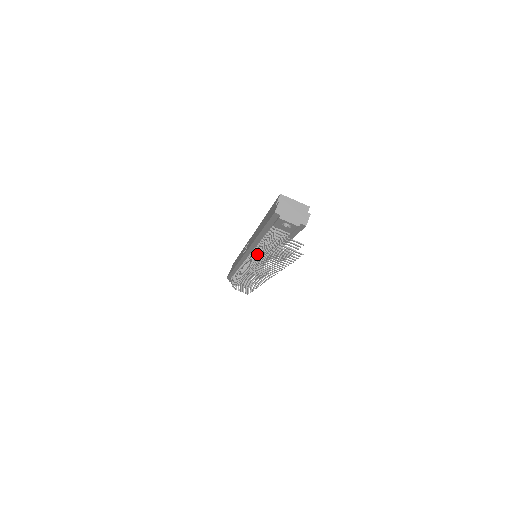
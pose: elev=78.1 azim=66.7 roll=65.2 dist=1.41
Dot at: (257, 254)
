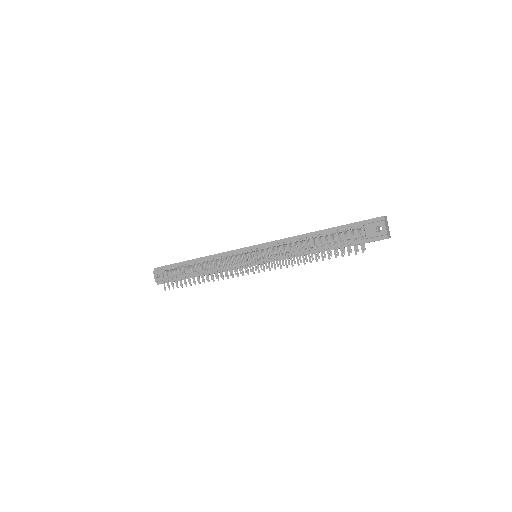
Dot at: occluded
